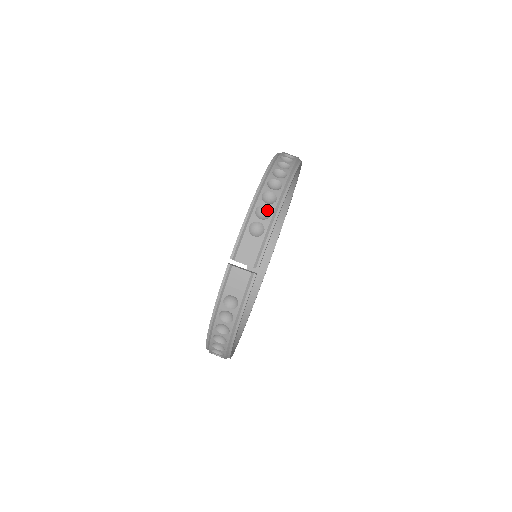
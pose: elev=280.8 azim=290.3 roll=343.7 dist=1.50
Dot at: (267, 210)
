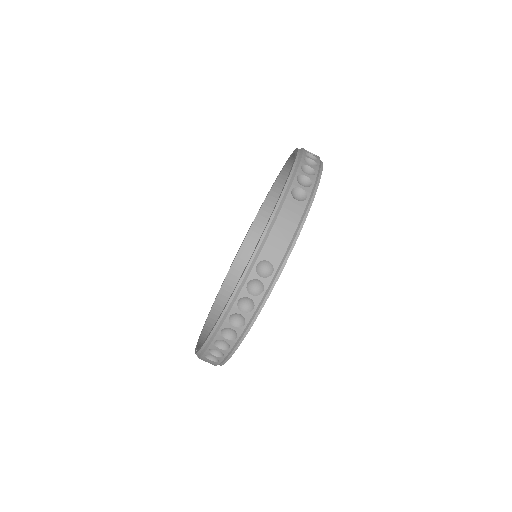
Dot at: (221, 351)
